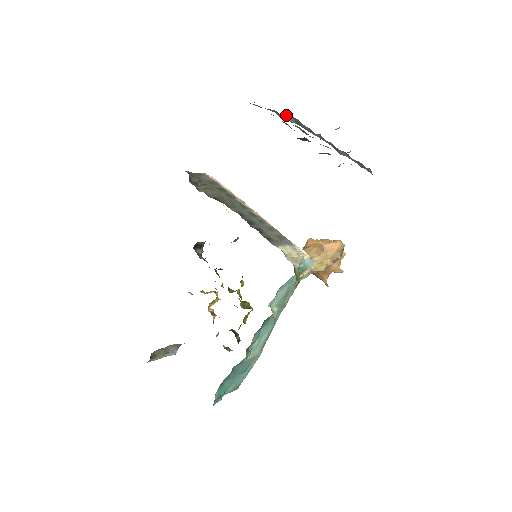
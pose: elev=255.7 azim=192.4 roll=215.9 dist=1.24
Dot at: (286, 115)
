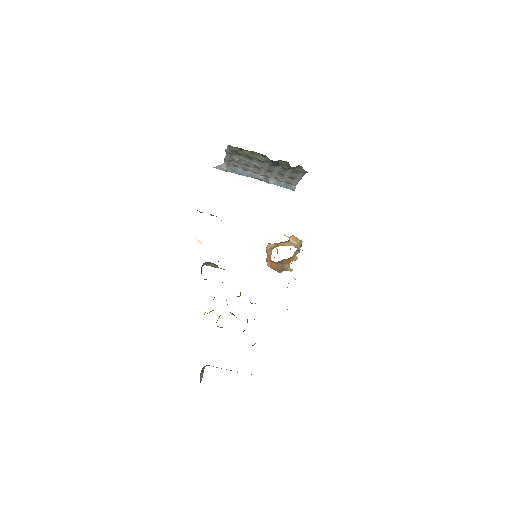
Dot at: (229, 164)
